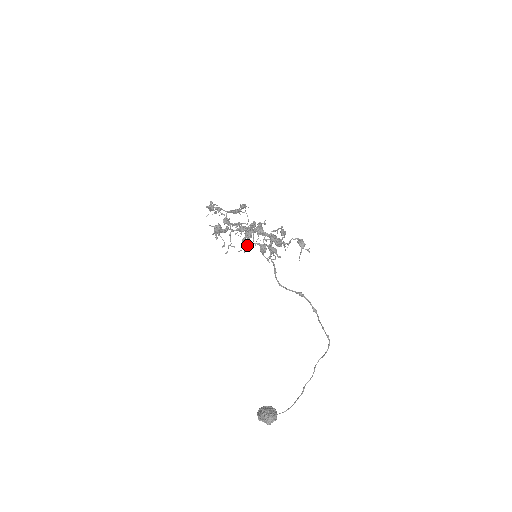
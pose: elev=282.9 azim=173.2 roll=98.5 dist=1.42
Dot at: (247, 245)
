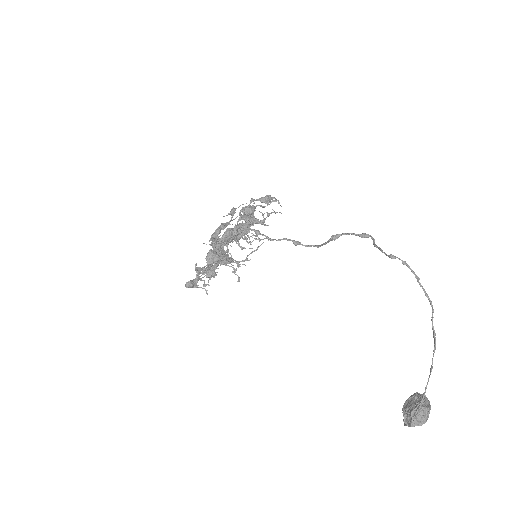
Dot at: (211, 273)
